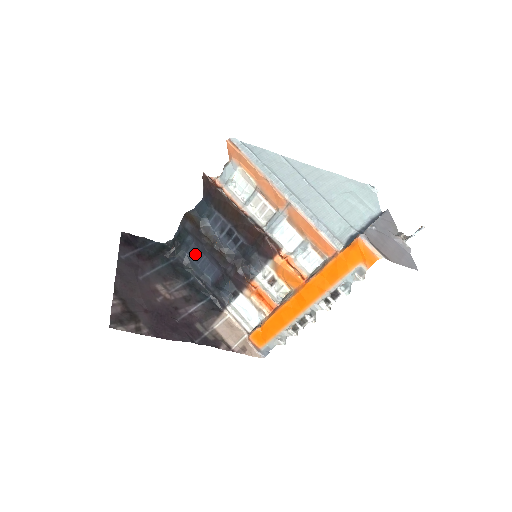
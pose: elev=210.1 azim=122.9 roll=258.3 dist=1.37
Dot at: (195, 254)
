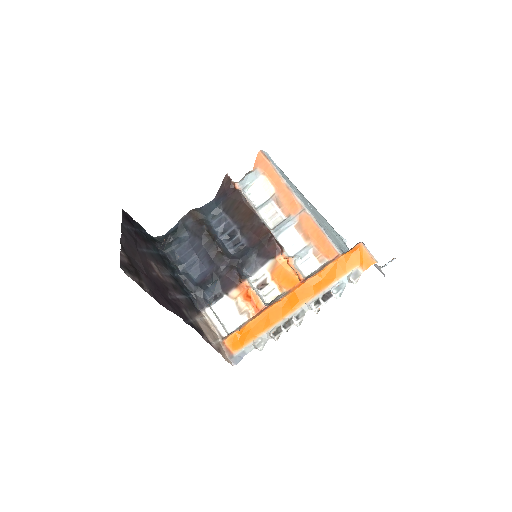
Dot at: (185, 252)
